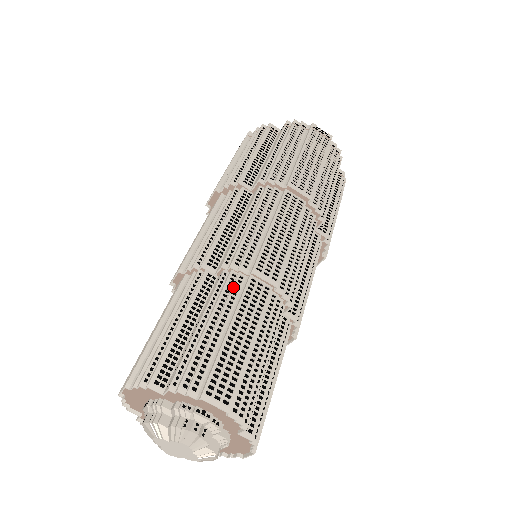
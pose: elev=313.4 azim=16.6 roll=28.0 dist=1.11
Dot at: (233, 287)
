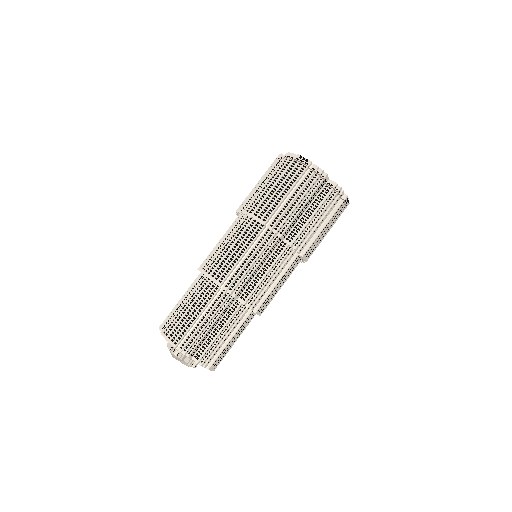
Dot at: (202, 285)
